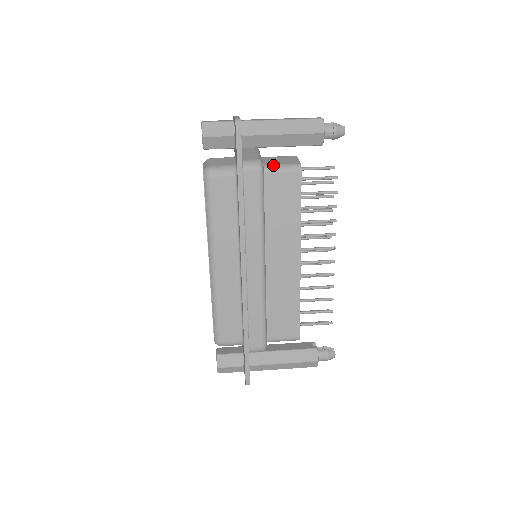
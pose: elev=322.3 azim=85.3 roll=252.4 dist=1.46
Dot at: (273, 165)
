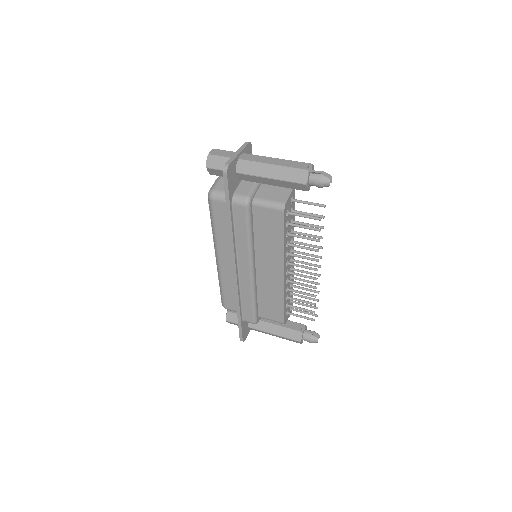
Dot at: (262, 200)
